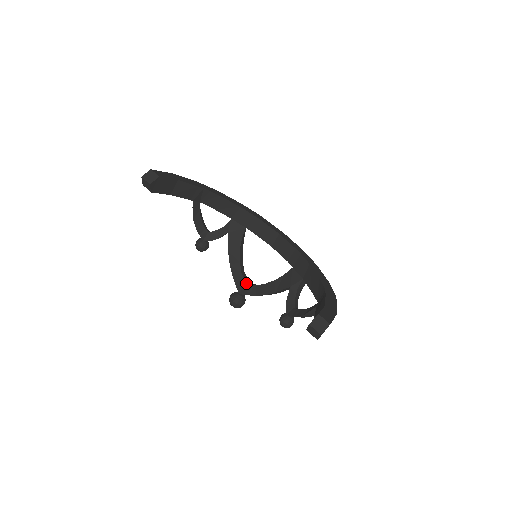
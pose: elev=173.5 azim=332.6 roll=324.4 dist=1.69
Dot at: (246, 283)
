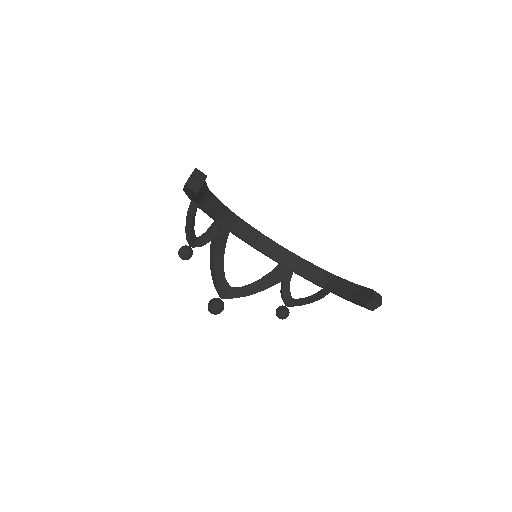
Dot at: (230, 287)
